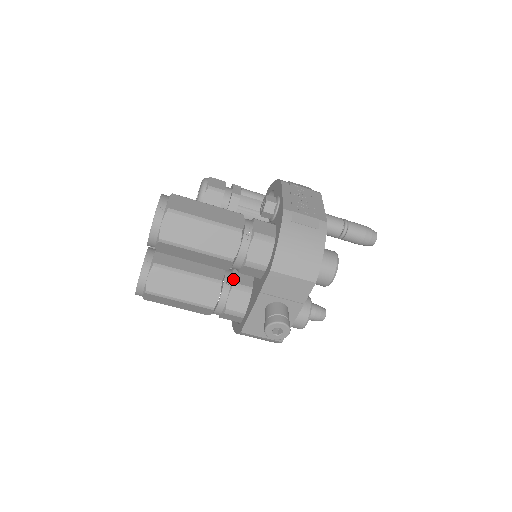
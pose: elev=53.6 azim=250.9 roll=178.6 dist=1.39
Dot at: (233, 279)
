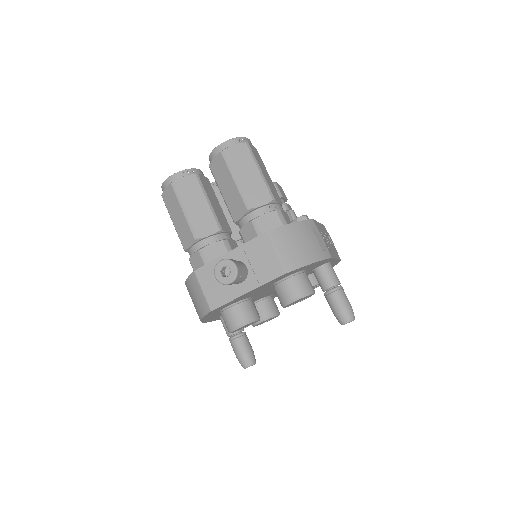
Dot at: (229, 239)
